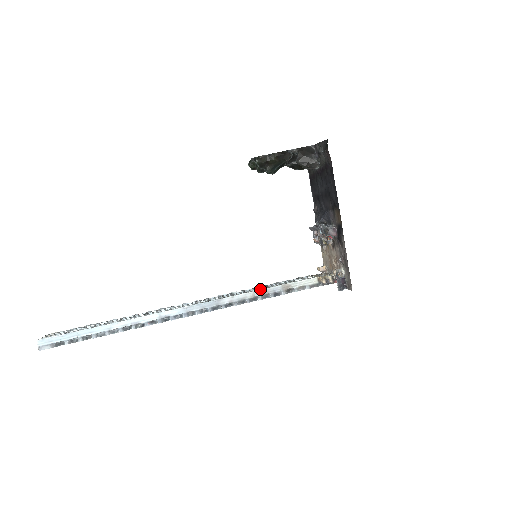
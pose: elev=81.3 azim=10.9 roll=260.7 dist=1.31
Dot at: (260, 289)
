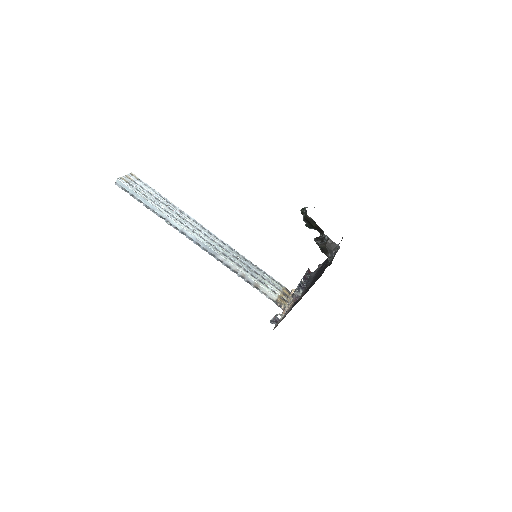
Dot at: (243, 271)
